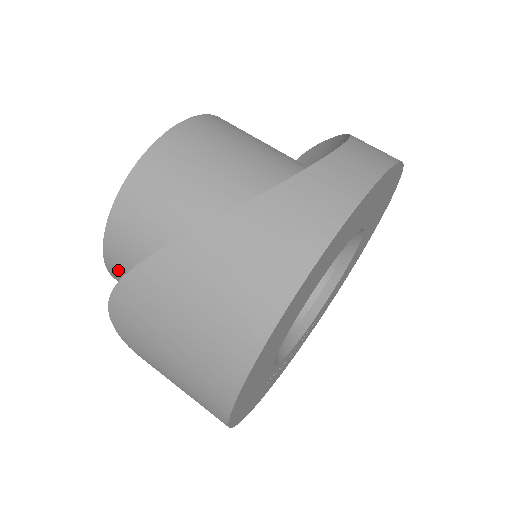
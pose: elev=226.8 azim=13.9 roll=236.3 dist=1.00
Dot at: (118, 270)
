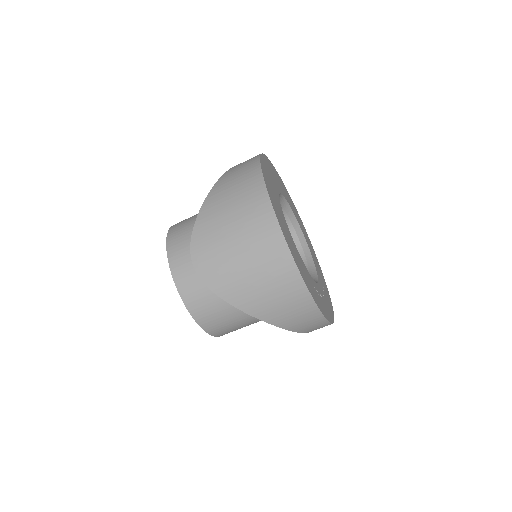
Dot at: (188, 286)
